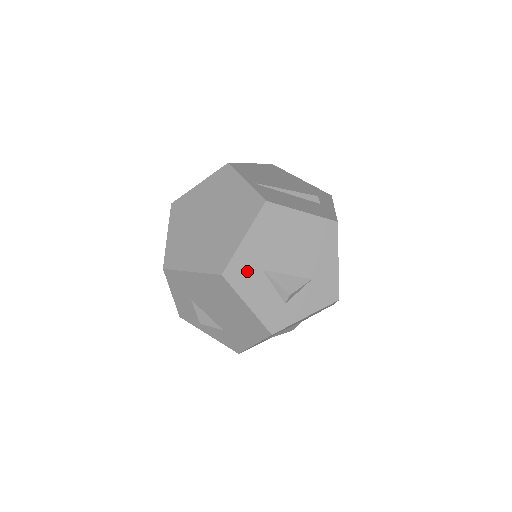
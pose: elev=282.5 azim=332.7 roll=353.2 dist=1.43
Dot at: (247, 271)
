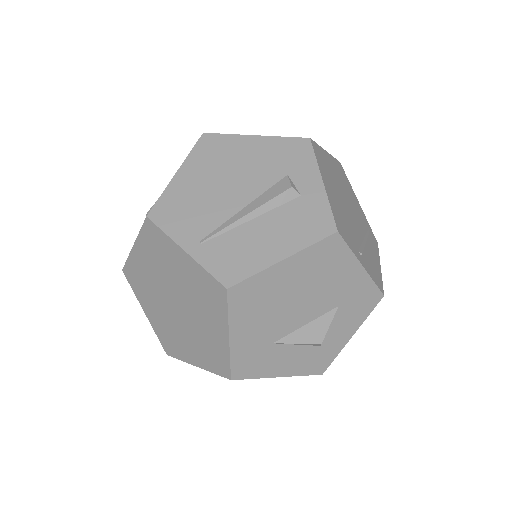
Dot at: (256, 357)
